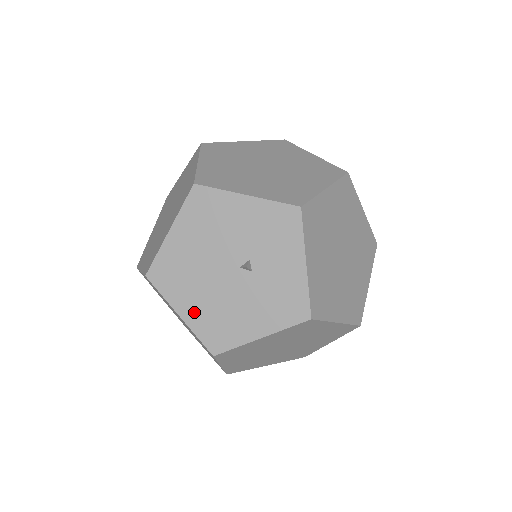
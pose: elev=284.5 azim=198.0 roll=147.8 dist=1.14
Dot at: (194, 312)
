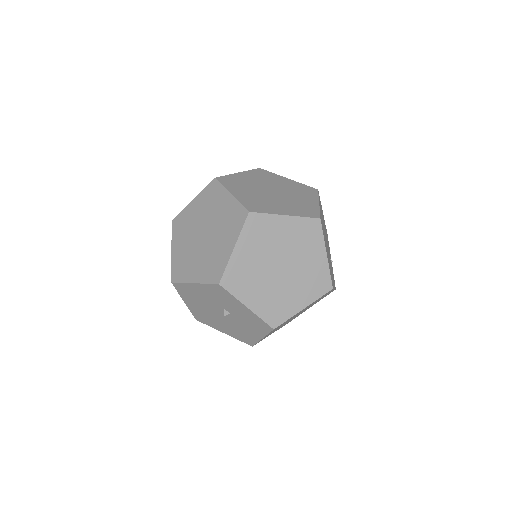
Dot at: (227, 331)
